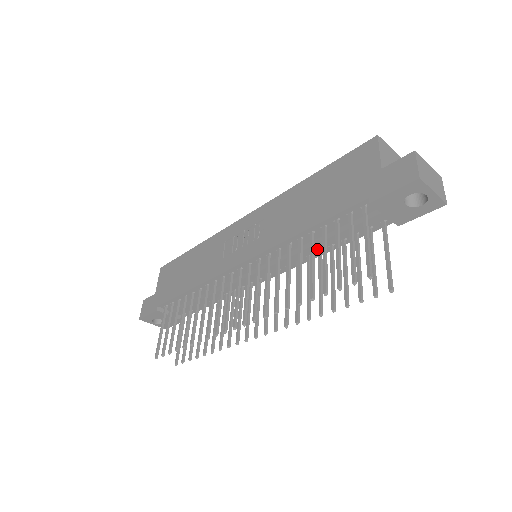
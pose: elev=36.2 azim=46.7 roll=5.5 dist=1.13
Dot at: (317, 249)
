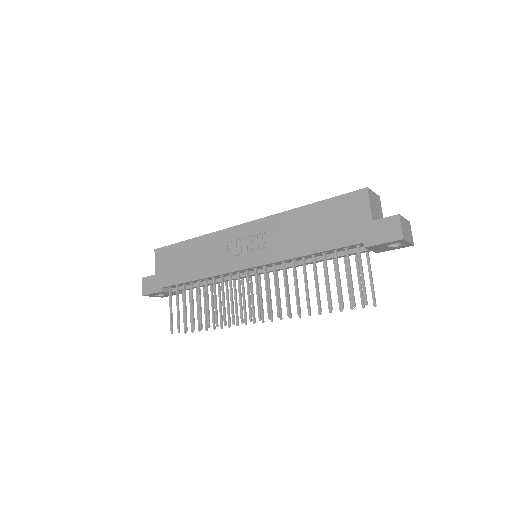
Dot at: occluded
